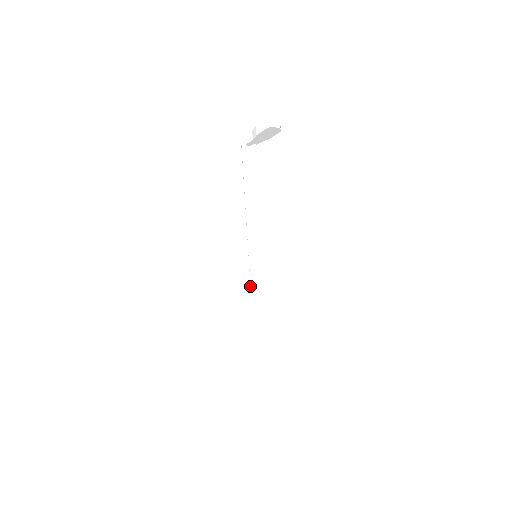
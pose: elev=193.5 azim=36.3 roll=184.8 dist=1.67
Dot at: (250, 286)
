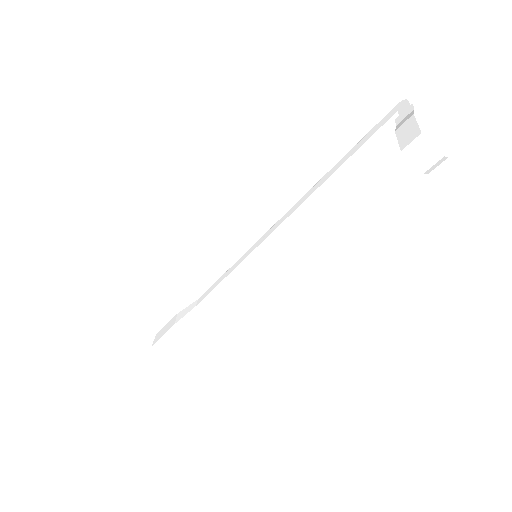
Dot at: (228, 270)
